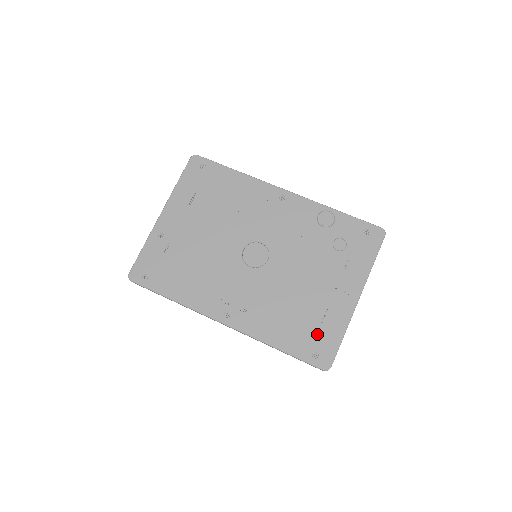
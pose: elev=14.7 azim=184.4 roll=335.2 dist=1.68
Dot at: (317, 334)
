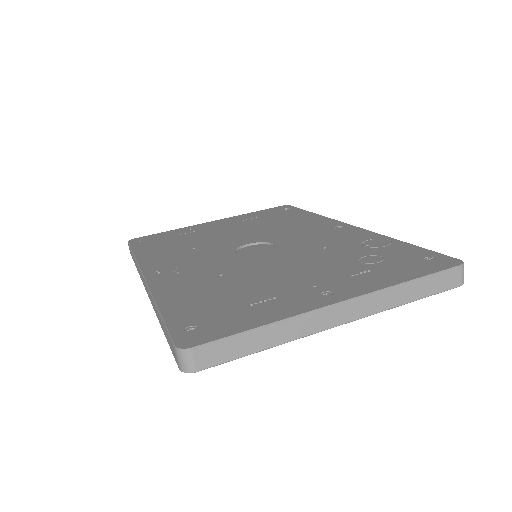
Dot at: (226, 312)
